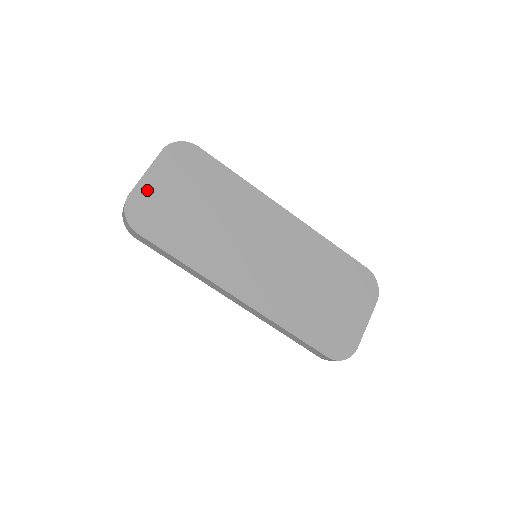
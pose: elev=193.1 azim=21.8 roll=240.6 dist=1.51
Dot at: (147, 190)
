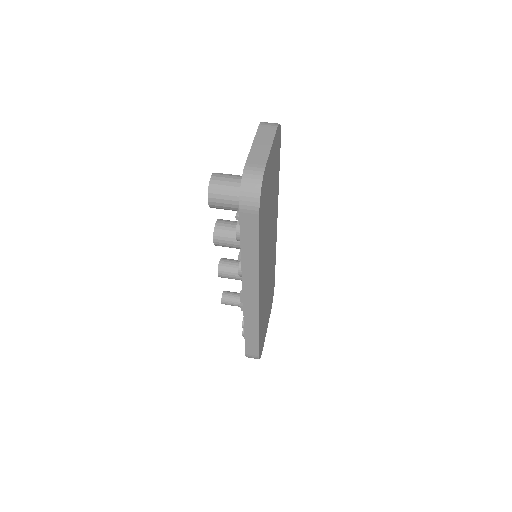
Dot at: (268, 167)
